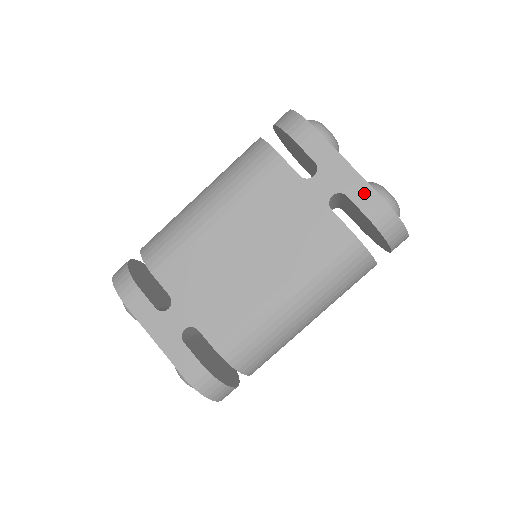
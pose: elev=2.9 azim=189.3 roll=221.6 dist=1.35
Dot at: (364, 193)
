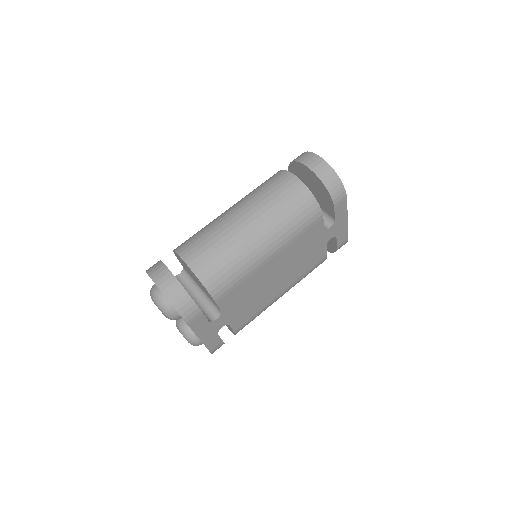
Dot at: (344, 236)
